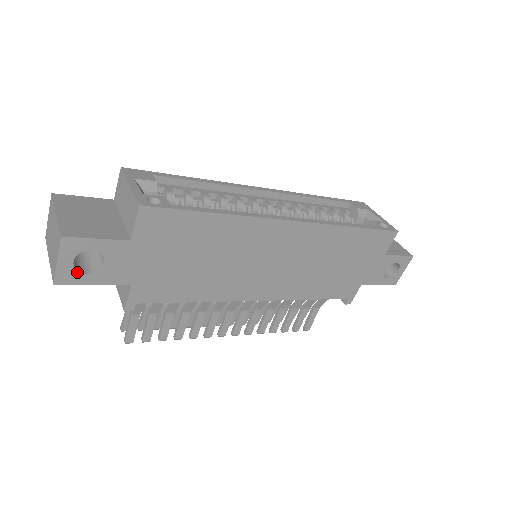
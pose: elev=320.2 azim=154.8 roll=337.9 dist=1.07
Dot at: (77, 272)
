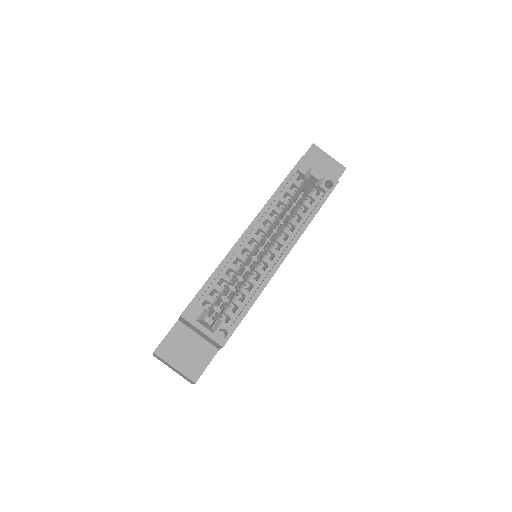
Dot at: occluded
